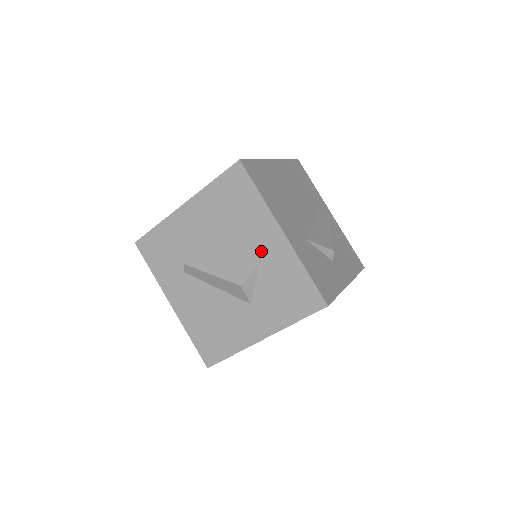
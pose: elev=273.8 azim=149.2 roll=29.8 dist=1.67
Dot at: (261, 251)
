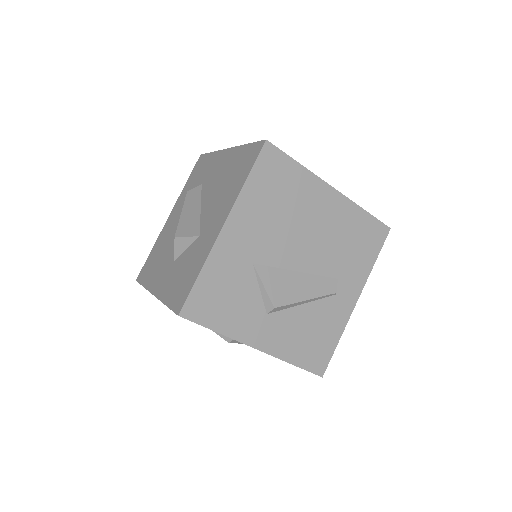
Dot at: (208, 227)
